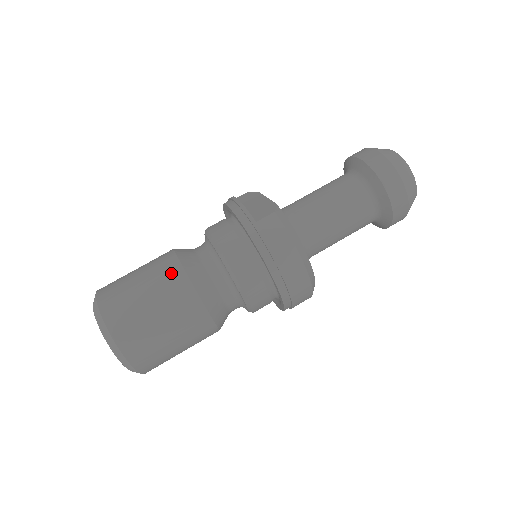
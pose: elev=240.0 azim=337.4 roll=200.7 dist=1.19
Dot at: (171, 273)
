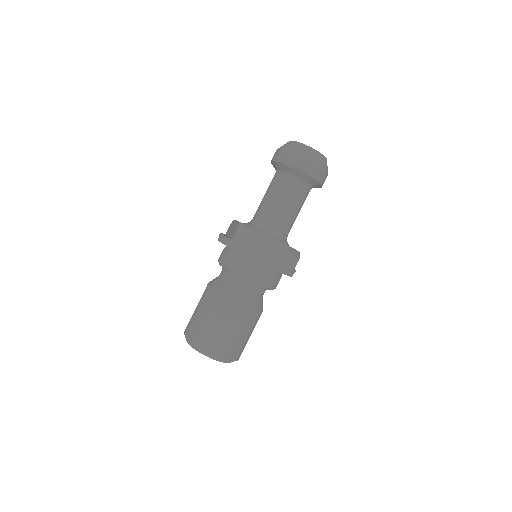
Dot at: (210, 296)
